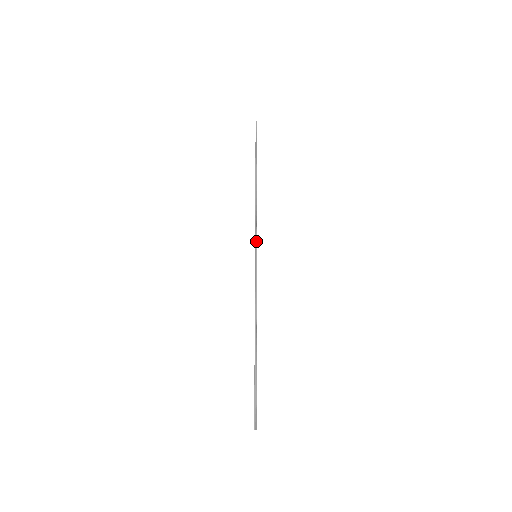
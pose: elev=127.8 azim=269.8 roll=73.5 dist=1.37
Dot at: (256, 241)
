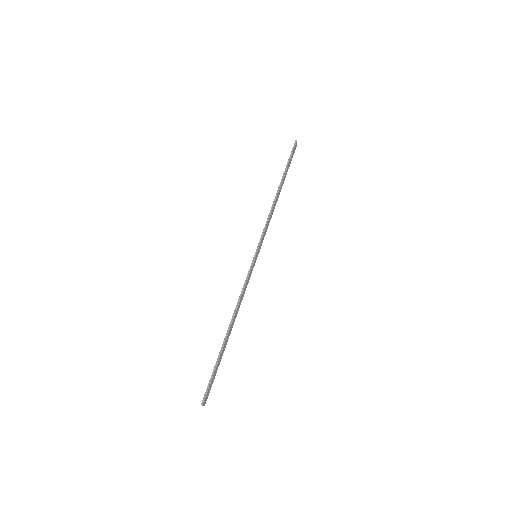
Dot at: (260, 243)
